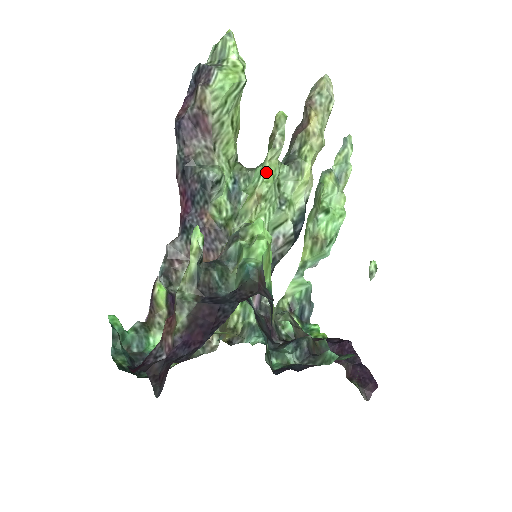
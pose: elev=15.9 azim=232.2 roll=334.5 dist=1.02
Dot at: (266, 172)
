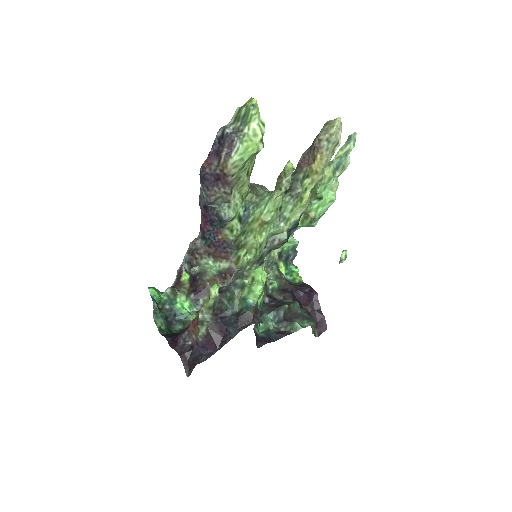
Dot at: (271, 206)
